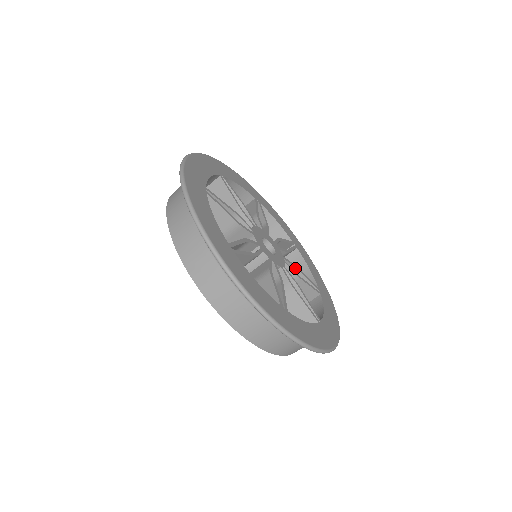
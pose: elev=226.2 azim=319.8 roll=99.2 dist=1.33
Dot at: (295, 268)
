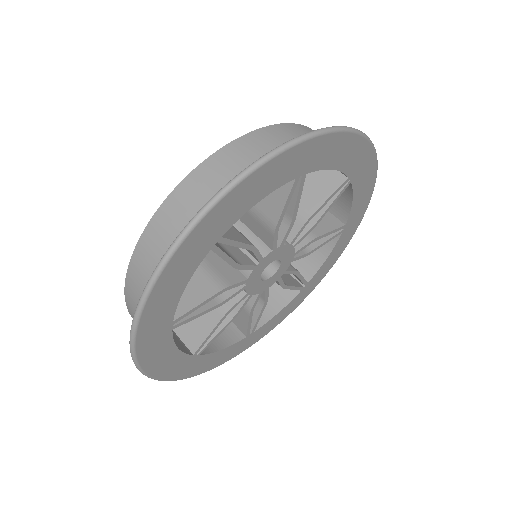
Dot at: (294, 273)
